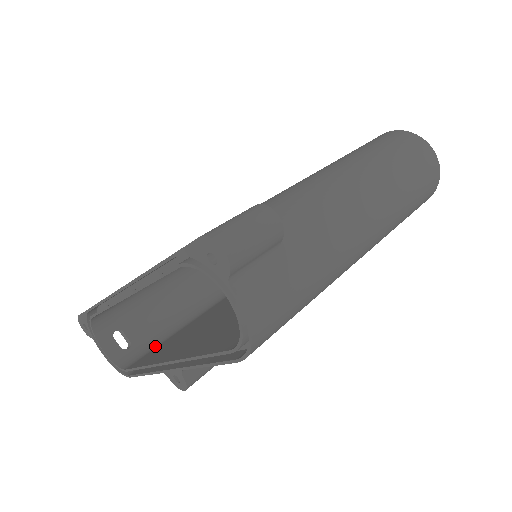
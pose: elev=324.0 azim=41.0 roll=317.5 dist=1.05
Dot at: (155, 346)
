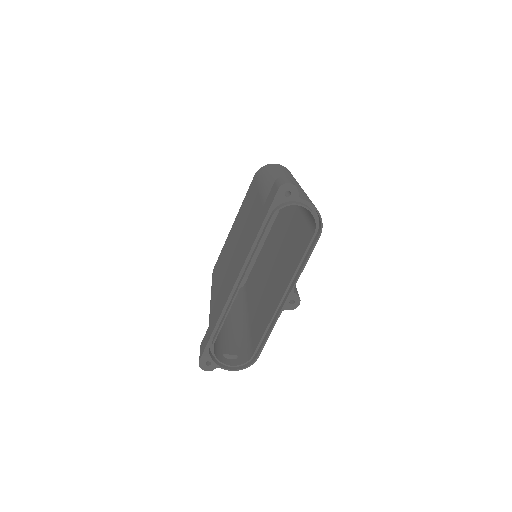
Dot at: (249, 343)
